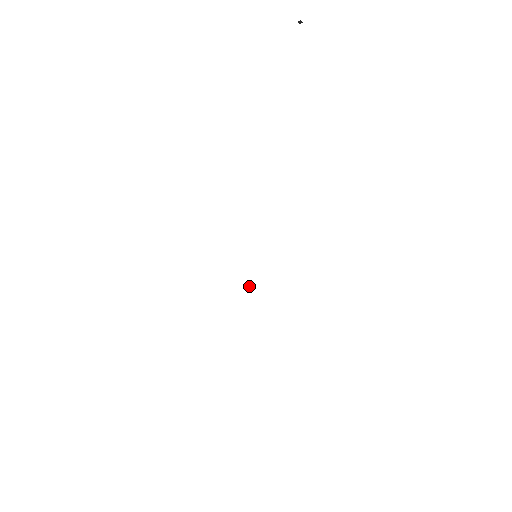
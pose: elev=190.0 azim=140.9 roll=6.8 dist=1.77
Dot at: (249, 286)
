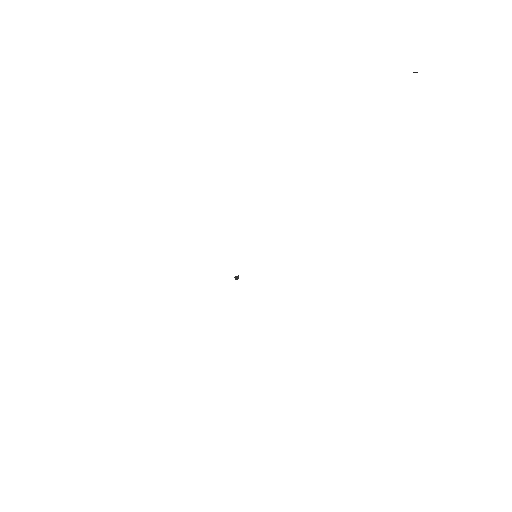
Dot at: (237, 279)
